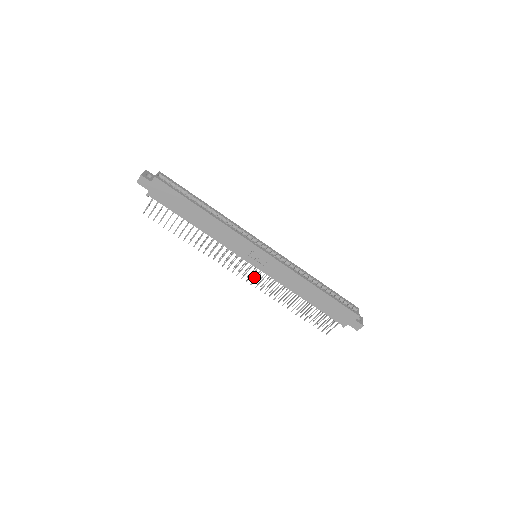
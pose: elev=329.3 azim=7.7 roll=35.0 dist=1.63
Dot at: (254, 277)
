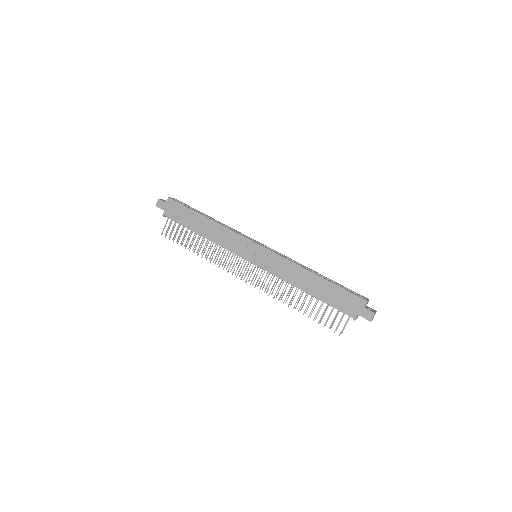
Dot at: (259, 282)
